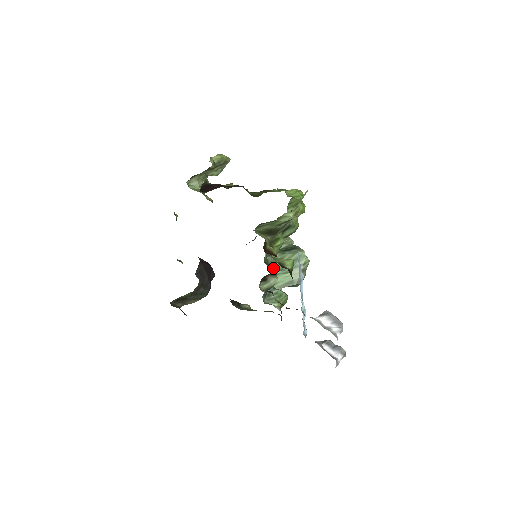
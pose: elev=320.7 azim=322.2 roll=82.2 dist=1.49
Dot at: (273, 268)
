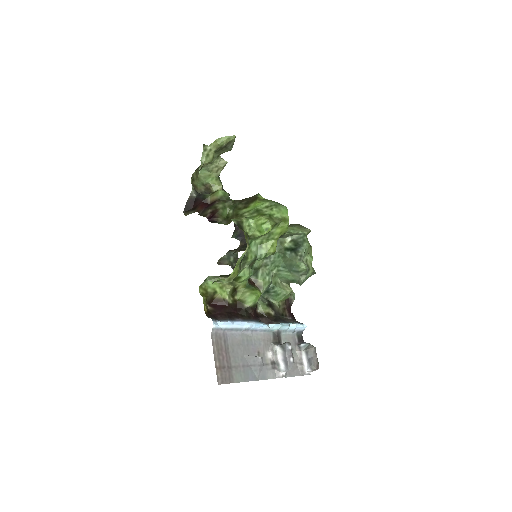
Dot at: (262, 278)
